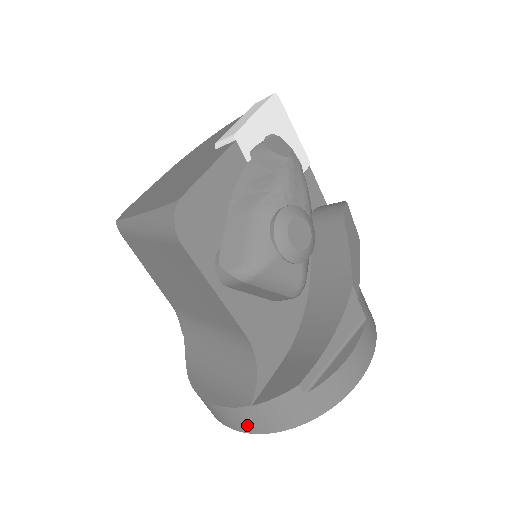
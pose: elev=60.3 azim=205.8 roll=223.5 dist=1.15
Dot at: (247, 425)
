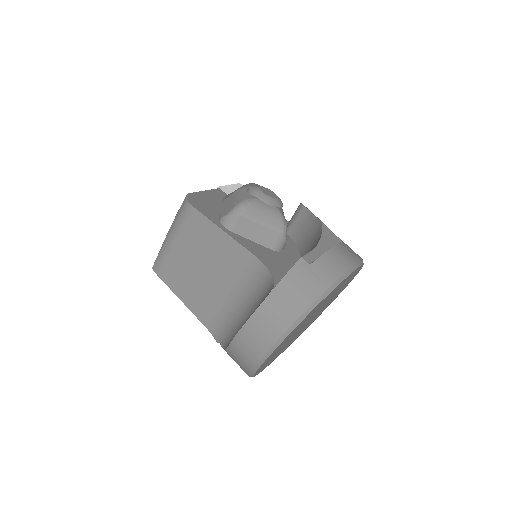
Dot at: (279, 319)
